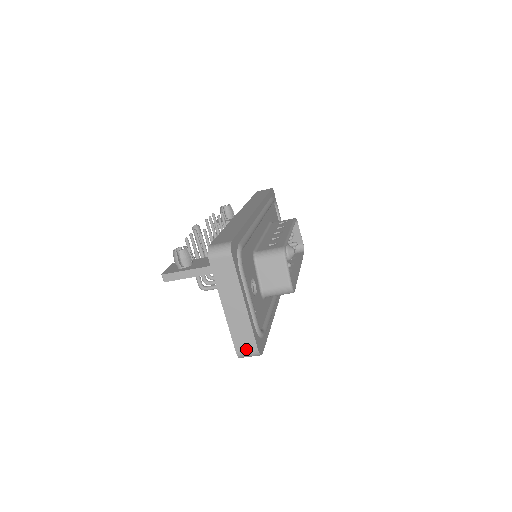
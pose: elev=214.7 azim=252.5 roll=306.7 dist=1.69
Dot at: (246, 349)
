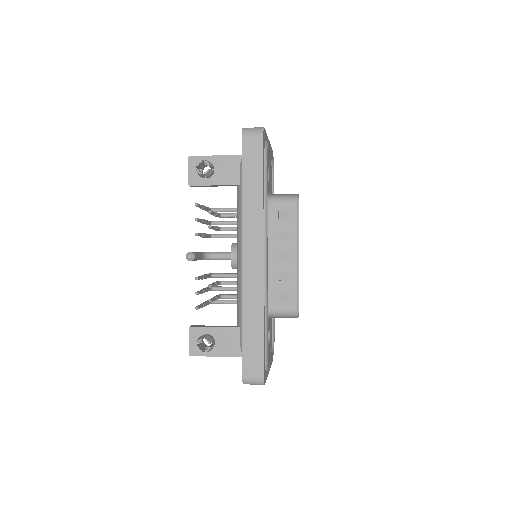
Dot at: occluded
